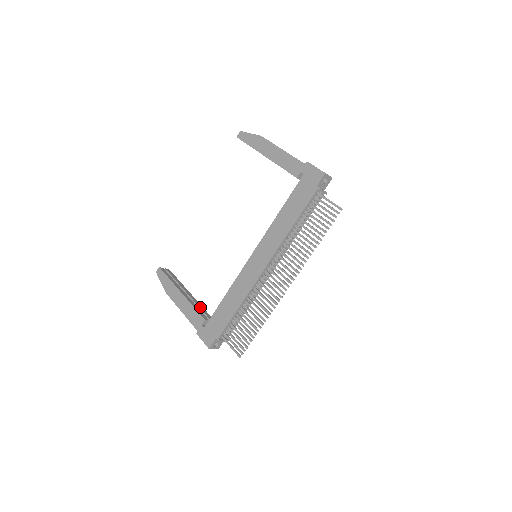
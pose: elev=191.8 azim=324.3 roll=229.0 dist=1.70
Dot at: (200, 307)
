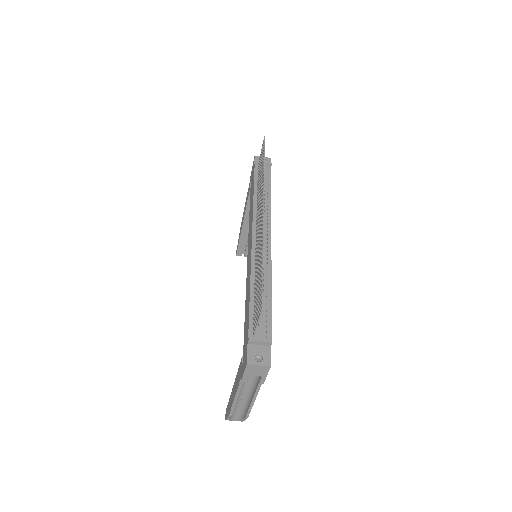
Dot at: occluded
